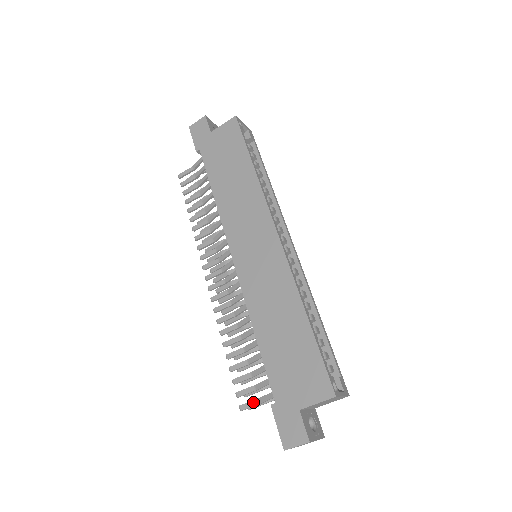
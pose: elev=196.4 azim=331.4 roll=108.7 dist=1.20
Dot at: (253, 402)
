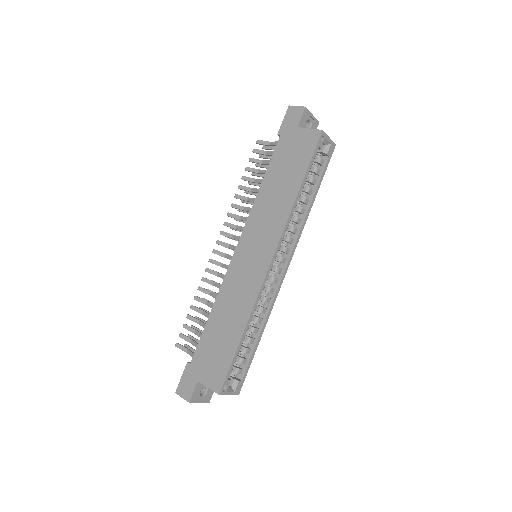
Dot at: (184, 348)
